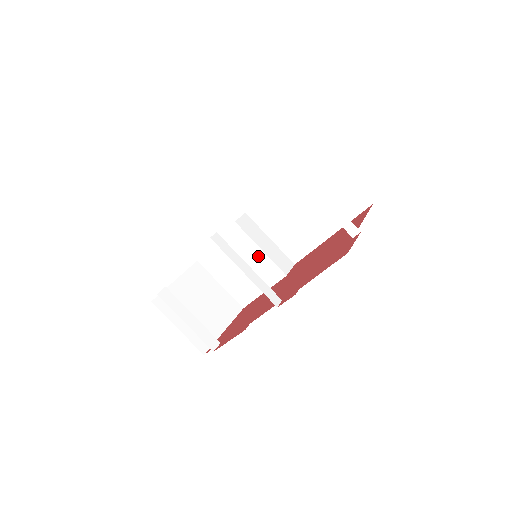
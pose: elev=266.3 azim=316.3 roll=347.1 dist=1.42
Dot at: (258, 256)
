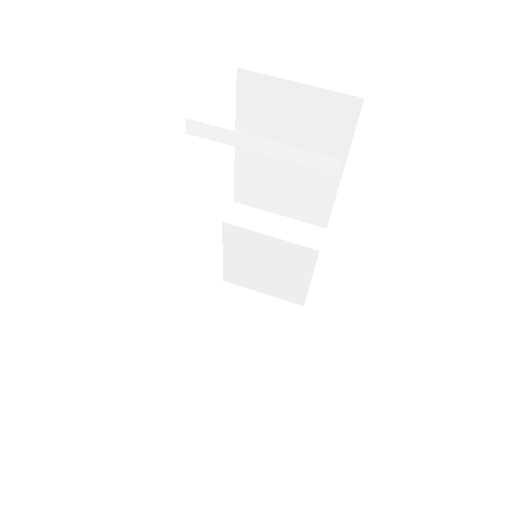
Dot at: (274, 245)
